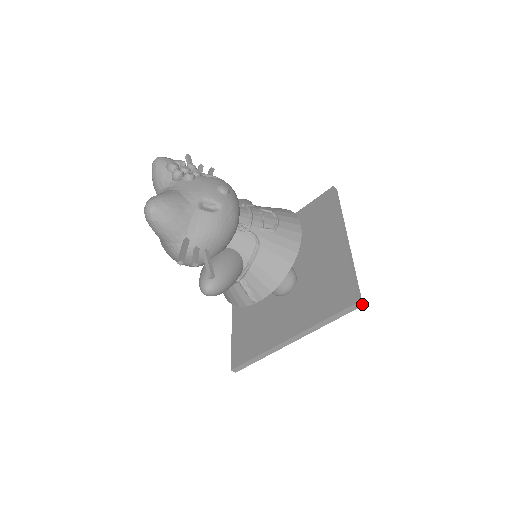
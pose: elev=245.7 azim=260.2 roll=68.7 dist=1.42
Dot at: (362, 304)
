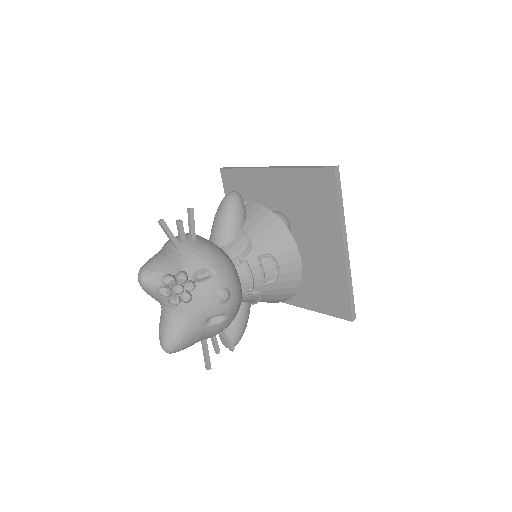
Dot at: occluded
